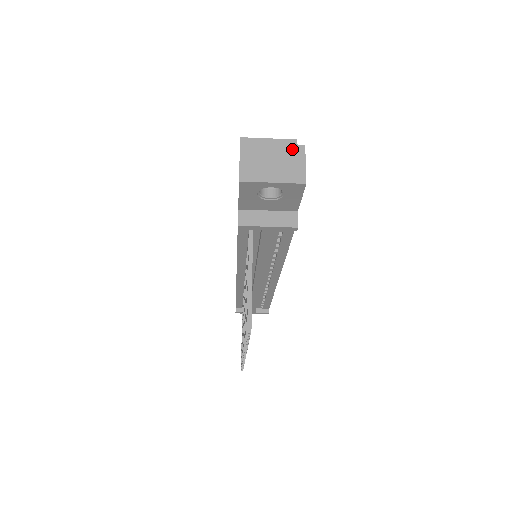
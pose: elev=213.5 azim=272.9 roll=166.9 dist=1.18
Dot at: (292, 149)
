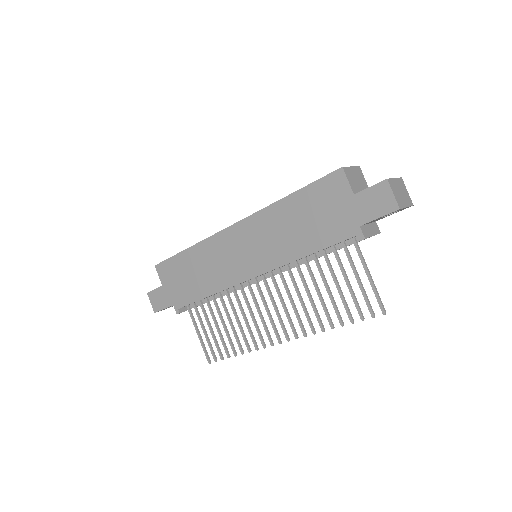
Dot at: (401, 181)
